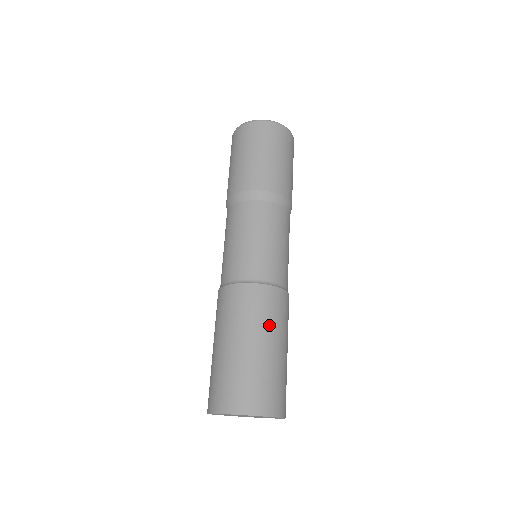
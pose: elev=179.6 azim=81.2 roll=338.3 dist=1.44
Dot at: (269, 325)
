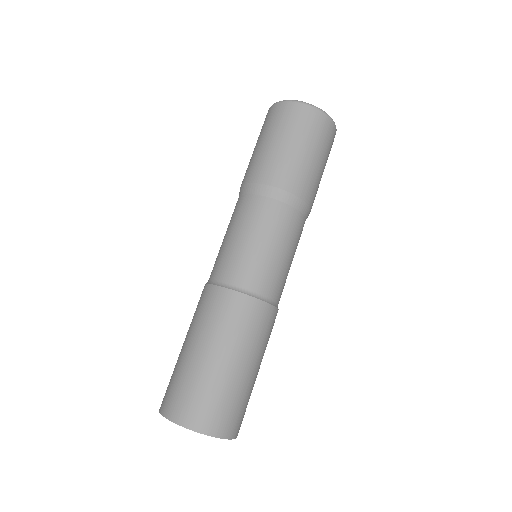
Dot at: (264, 349)
